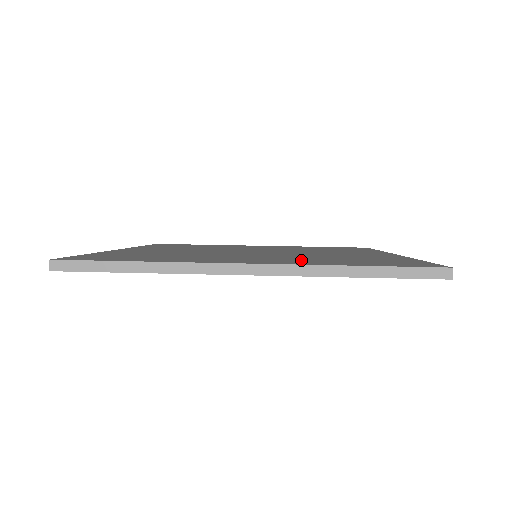
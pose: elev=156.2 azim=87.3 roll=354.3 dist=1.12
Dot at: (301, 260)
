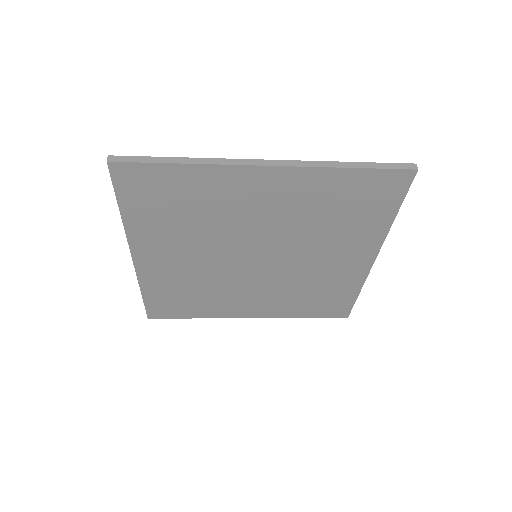
Dot at: occluded
